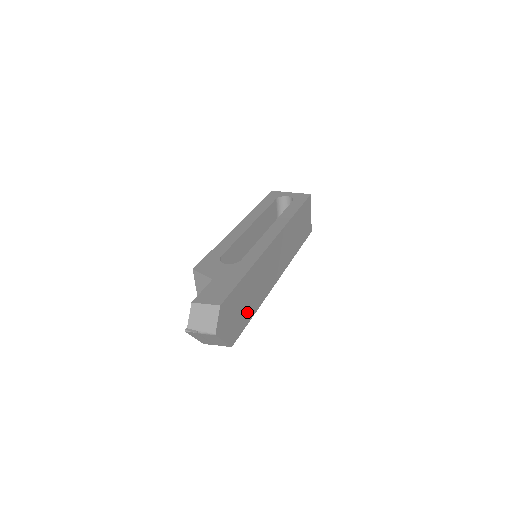
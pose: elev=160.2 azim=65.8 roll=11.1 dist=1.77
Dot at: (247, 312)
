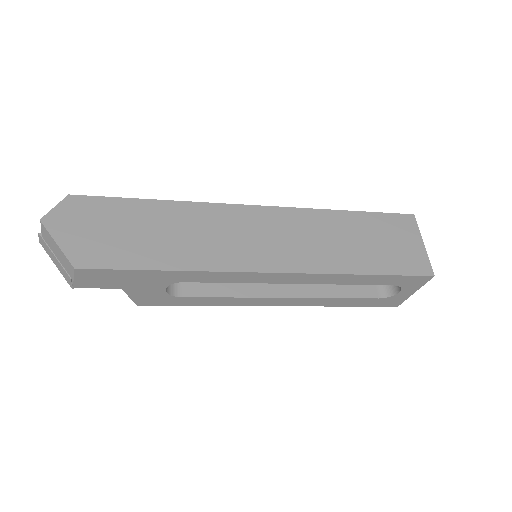
Dot at: (141, 252)
